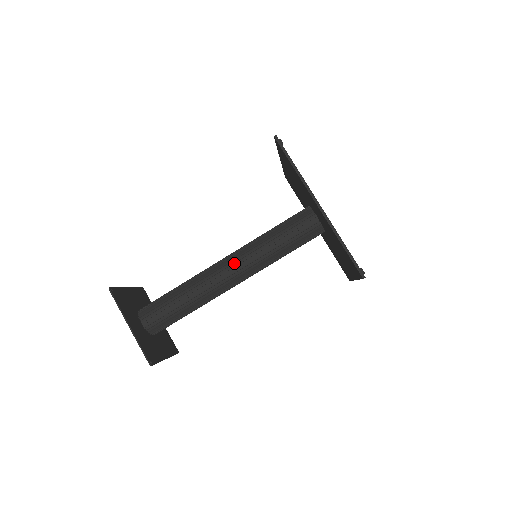
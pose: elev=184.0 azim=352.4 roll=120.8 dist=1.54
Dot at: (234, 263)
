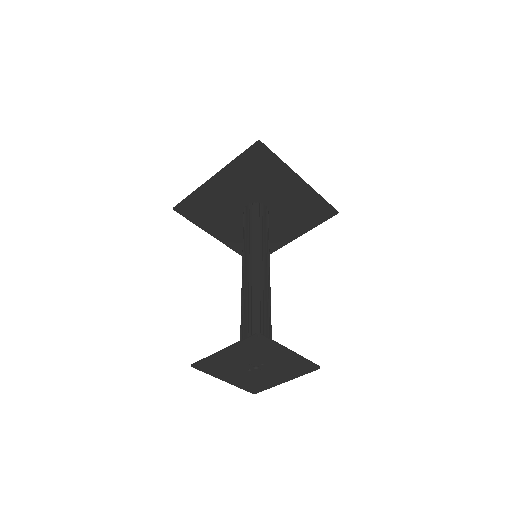
Dot at: (245, 267)
